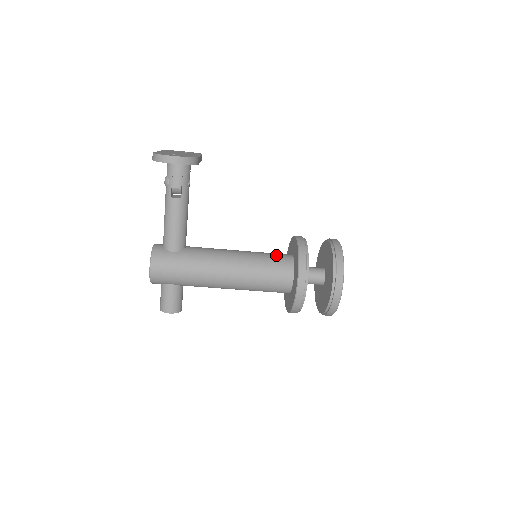
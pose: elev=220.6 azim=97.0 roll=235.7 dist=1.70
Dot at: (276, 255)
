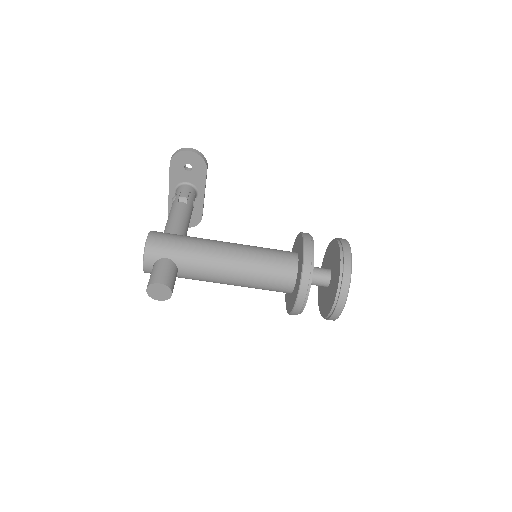
Dot at: occluded
